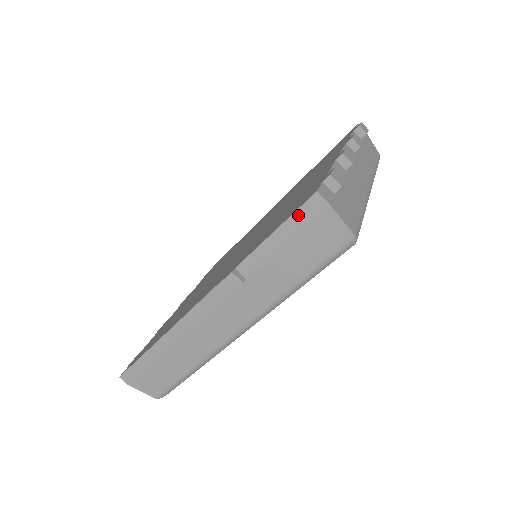
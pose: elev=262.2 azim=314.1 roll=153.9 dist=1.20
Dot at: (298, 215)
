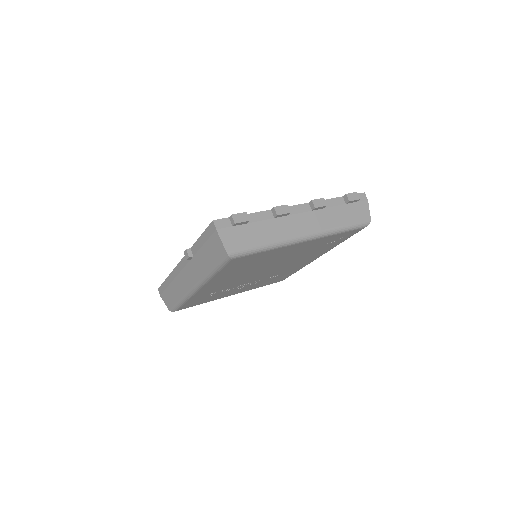
Dot at: (208, 230)
